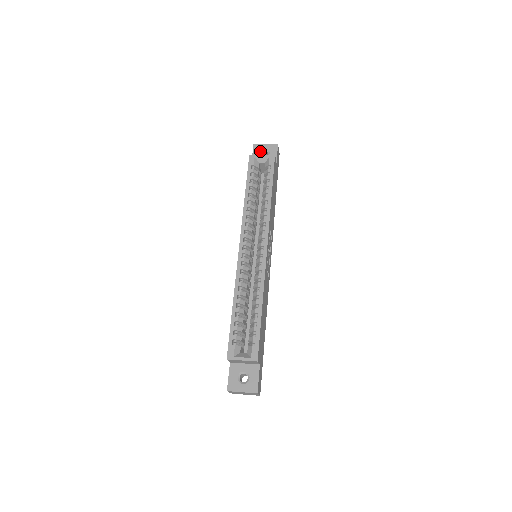
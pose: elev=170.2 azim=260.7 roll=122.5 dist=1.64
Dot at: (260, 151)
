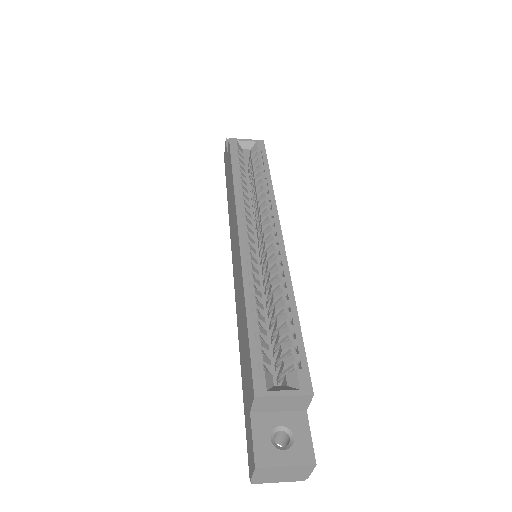
Dot at: occluded
